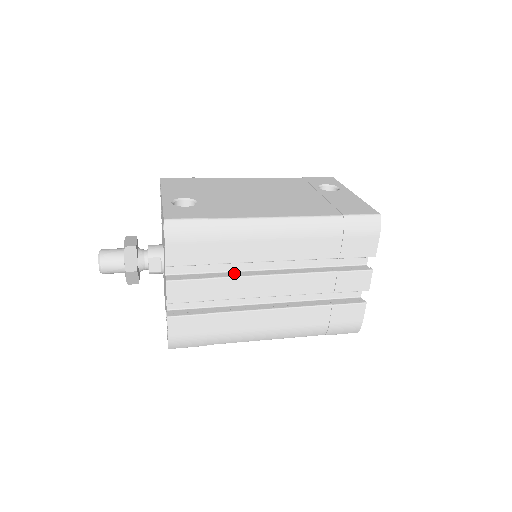
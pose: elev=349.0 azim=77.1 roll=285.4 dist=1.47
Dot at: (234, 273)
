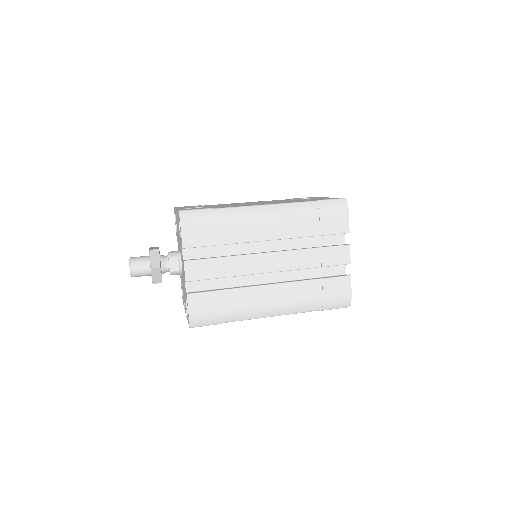
Dot at: occluded
